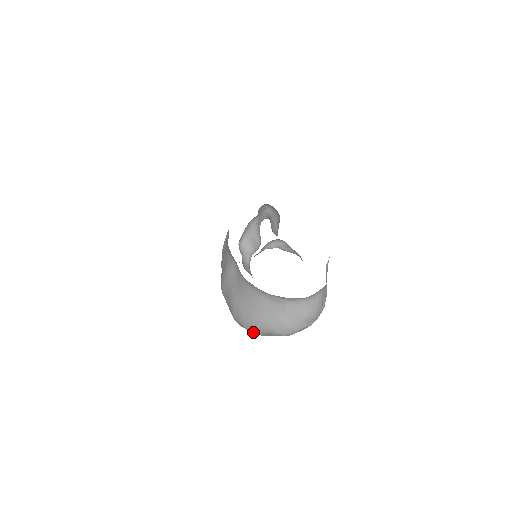
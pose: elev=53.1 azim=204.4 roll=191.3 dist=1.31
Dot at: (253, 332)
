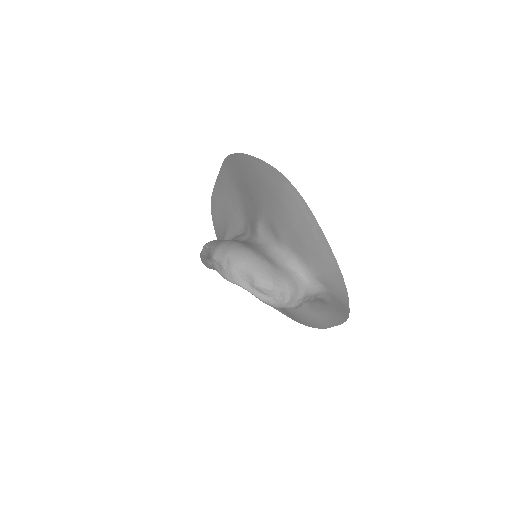
Dot at: (232, 260)
